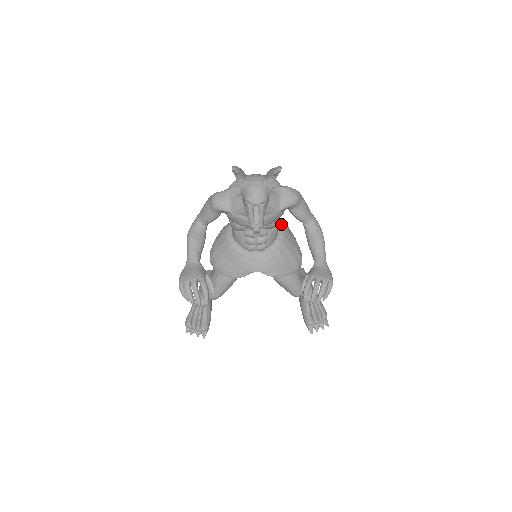
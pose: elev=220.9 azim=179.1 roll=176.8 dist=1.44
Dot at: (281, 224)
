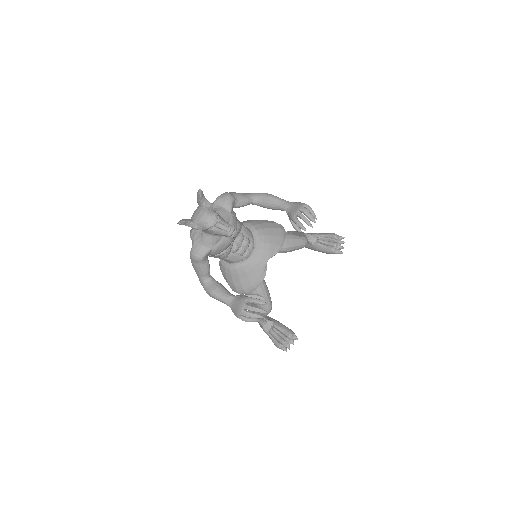
Dot at: (243, 223)
